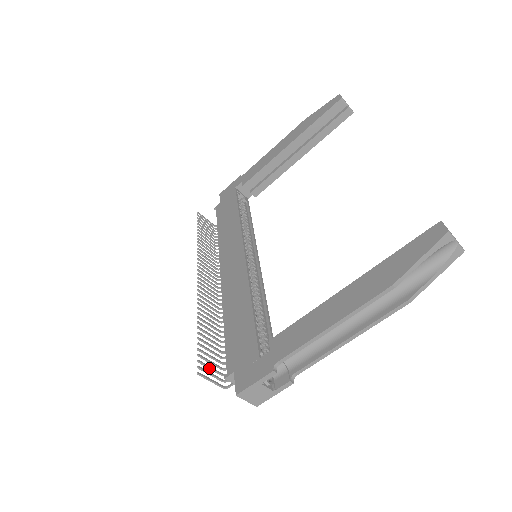
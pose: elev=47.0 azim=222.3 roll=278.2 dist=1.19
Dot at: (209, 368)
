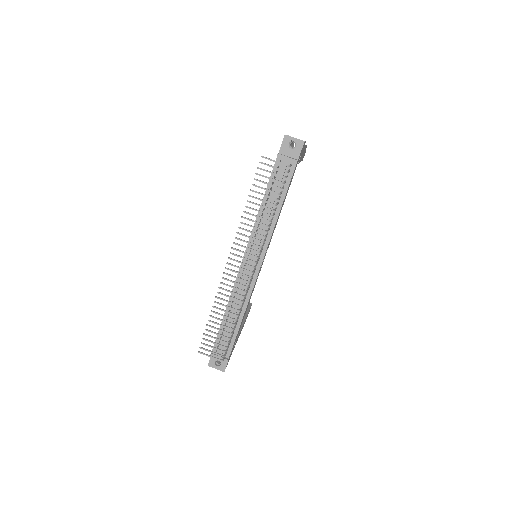
Dot at: (269, 171)
